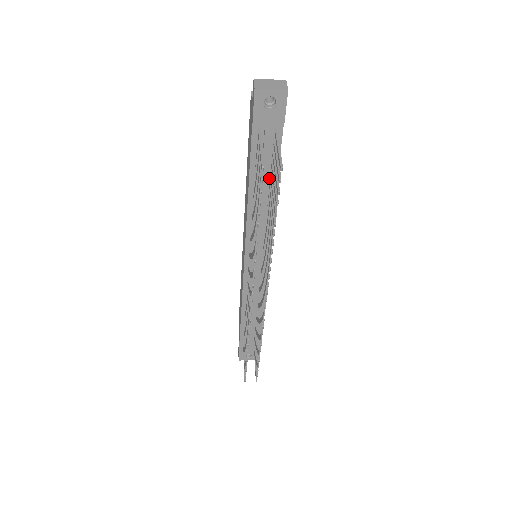
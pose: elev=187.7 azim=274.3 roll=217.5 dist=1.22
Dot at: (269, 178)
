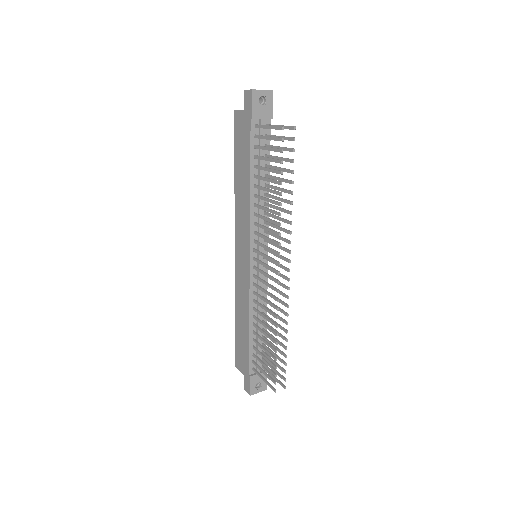
Dot at: occluded
